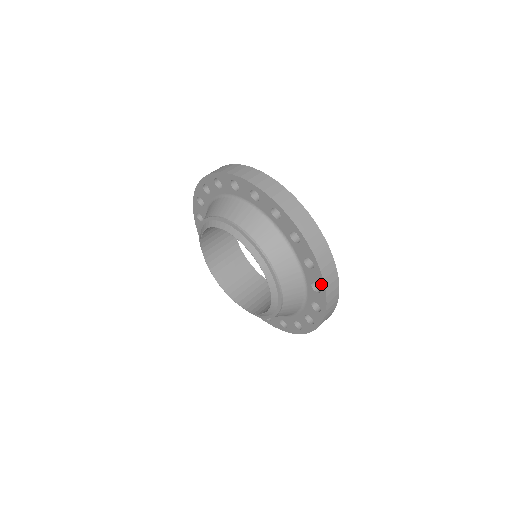
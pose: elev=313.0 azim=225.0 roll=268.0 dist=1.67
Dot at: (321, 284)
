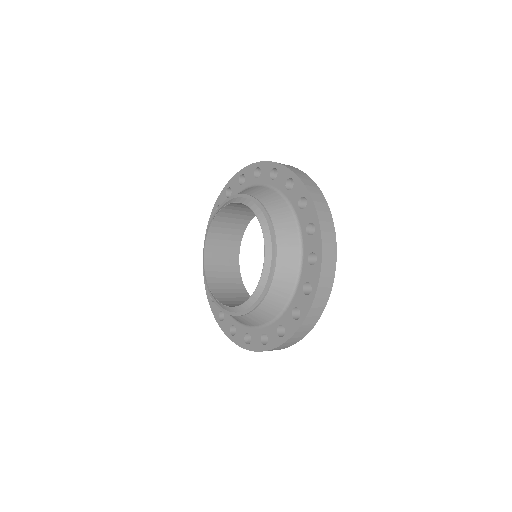
Dot at: (315, 218)
